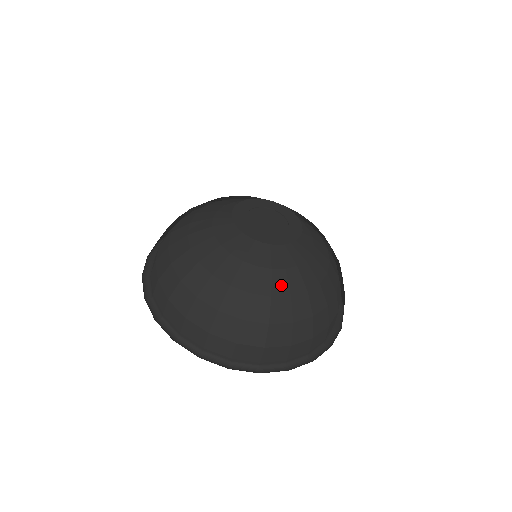
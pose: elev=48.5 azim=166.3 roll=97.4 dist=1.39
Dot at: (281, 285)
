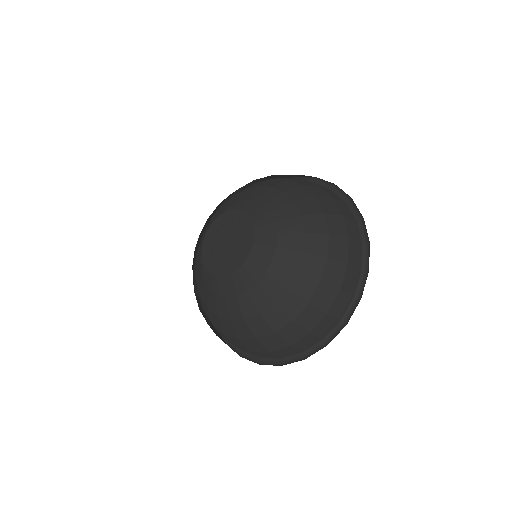
Dot at: (213, 303)
